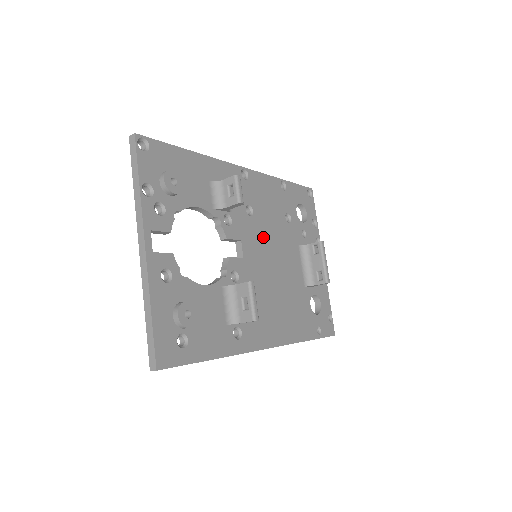
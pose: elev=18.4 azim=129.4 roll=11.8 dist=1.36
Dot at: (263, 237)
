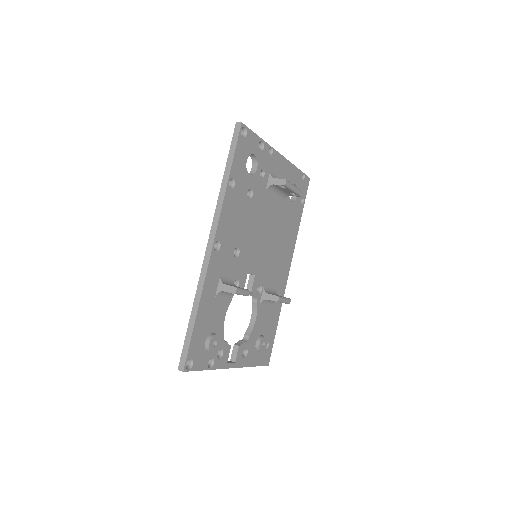
Dot at: (252, 243)
